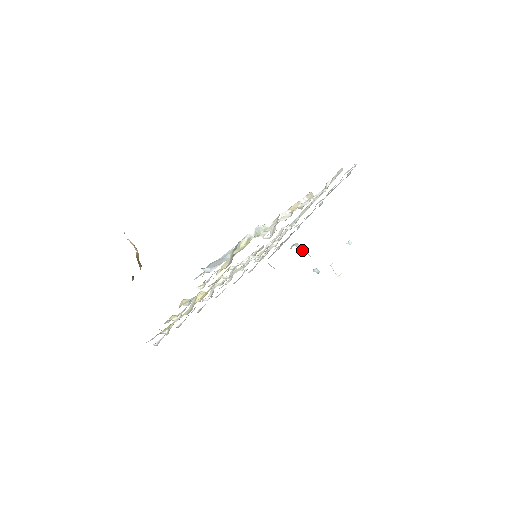
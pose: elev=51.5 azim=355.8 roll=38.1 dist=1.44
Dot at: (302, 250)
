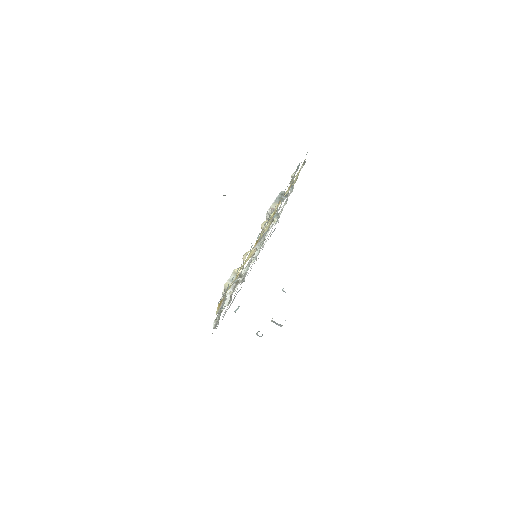
Dot at: occluded
